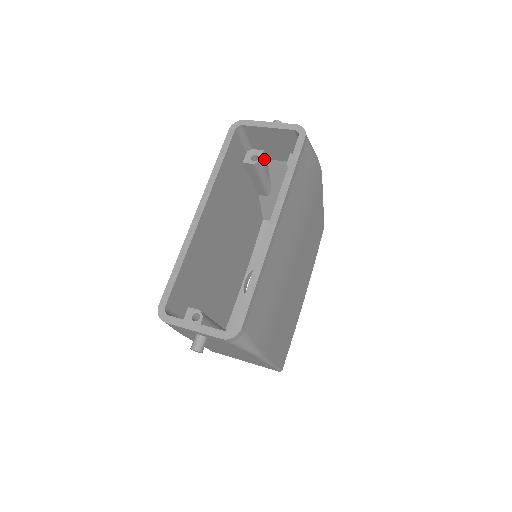
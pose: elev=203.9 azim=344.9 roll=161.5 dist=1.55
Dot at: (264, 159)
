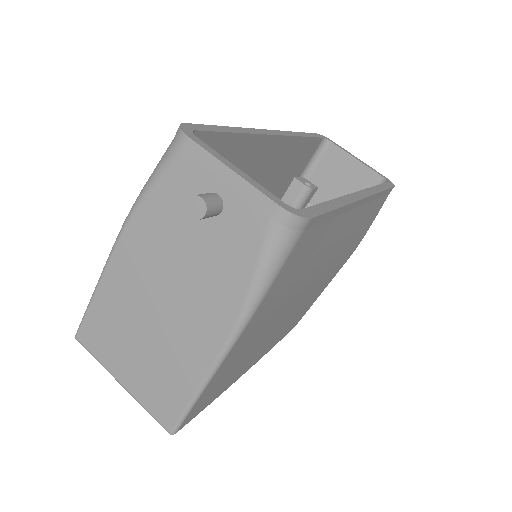
Dot at: (310, 196)
